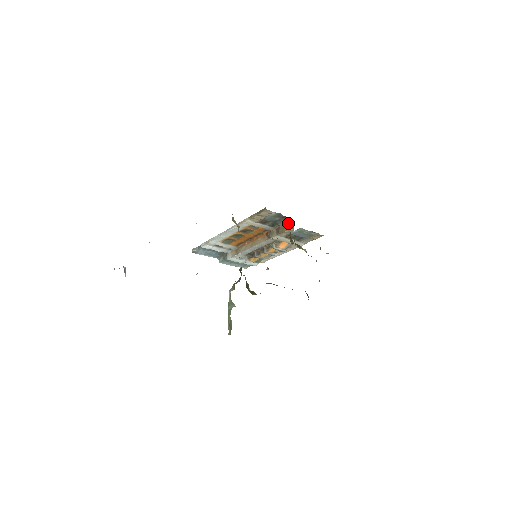
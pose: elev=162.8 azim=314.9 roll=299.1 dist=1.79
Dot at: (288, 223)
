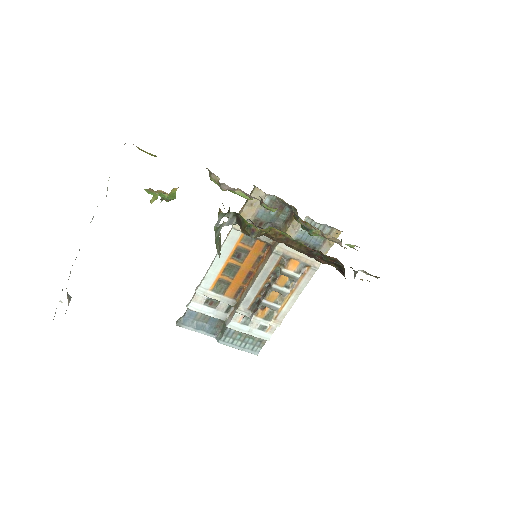
Dot at: (289, 217)
